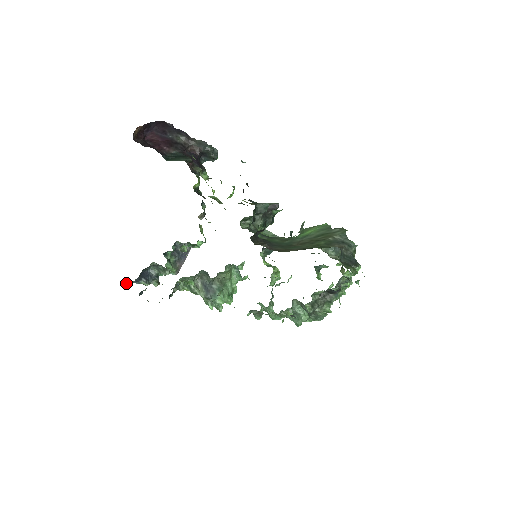
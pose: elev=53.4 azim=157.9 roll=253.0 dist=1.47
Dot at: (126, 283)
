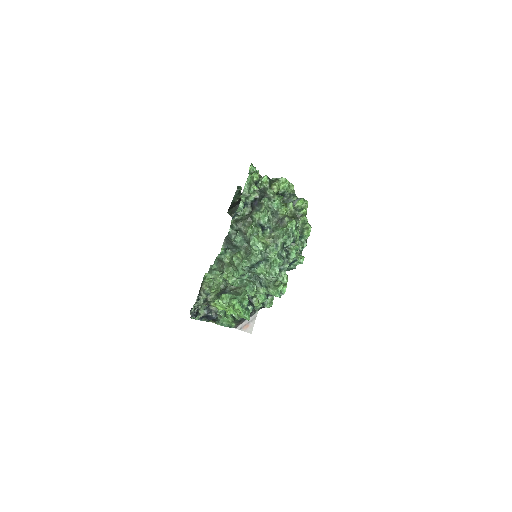
Dot at: occluded
